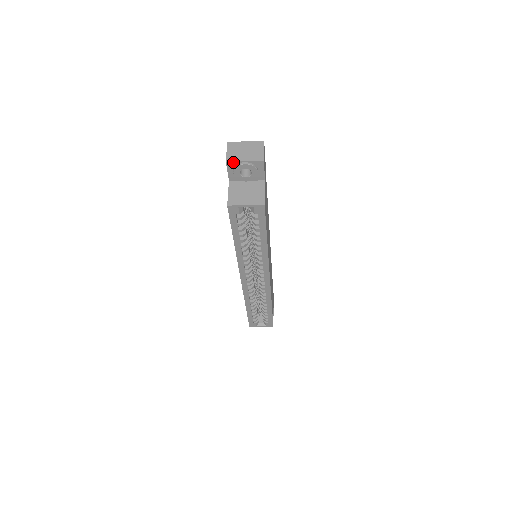
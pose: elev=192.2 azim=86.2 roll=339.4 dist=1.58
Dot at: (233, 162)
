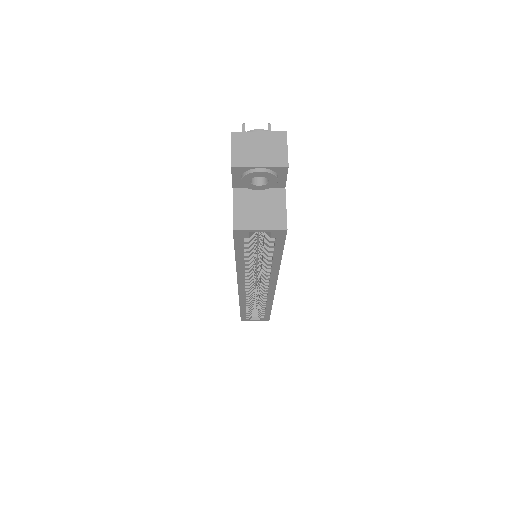
Dot at: (242, 167)
